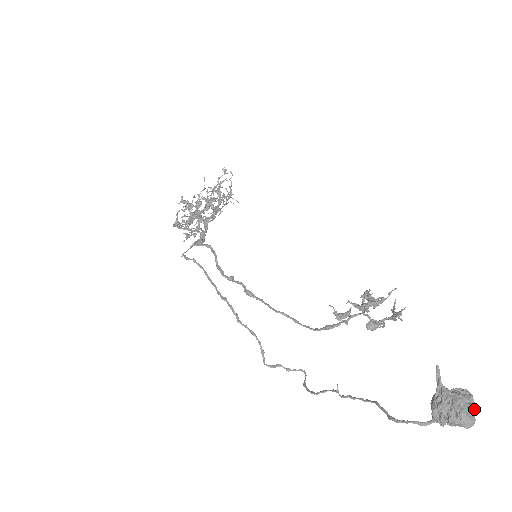
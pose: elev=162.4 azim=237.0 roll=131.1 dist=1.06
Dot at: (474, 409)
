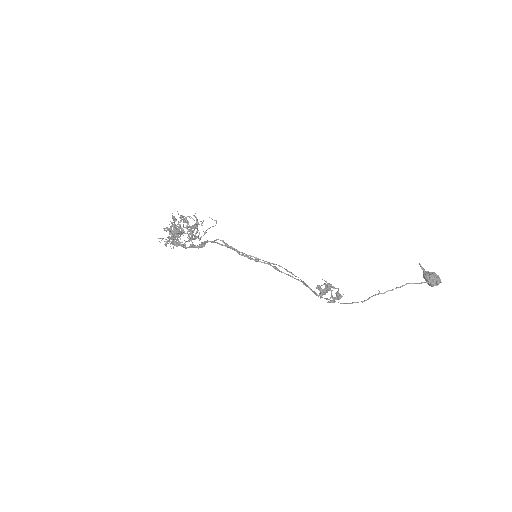
Dot at: occluded
